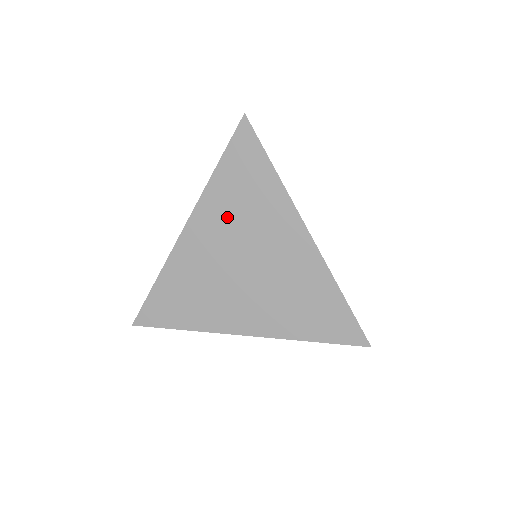
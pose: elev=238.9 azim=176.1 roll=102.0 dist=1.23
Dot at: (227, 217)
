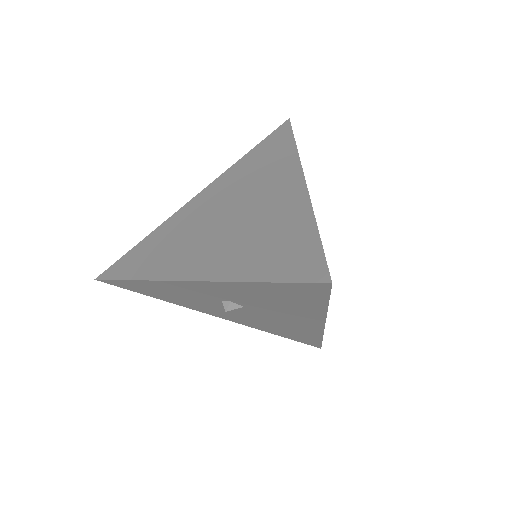
Dot at: (236, 181)
